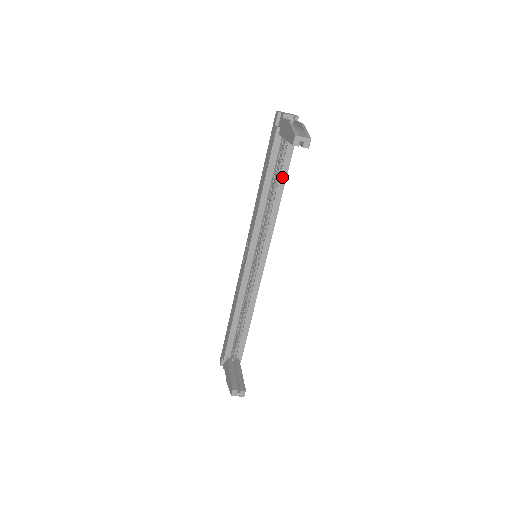
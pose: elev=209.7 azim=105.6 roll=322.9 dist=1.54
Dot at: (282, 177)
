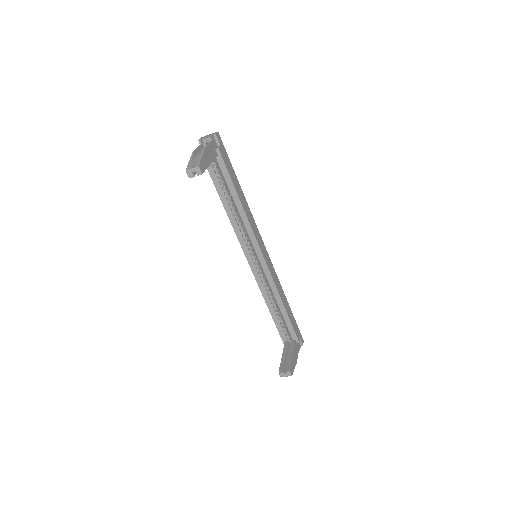
Dot at: (231, 189)
